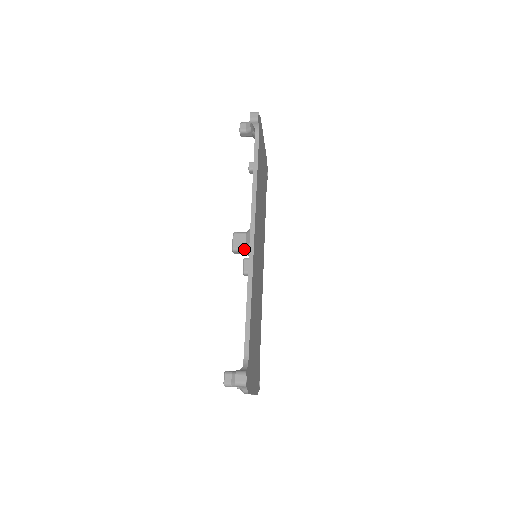
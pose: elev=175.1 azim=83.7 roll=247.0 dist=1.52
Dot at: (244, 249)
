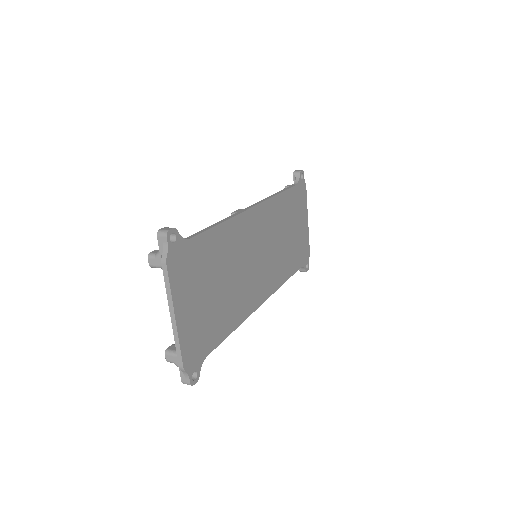
Dot at: occluded
